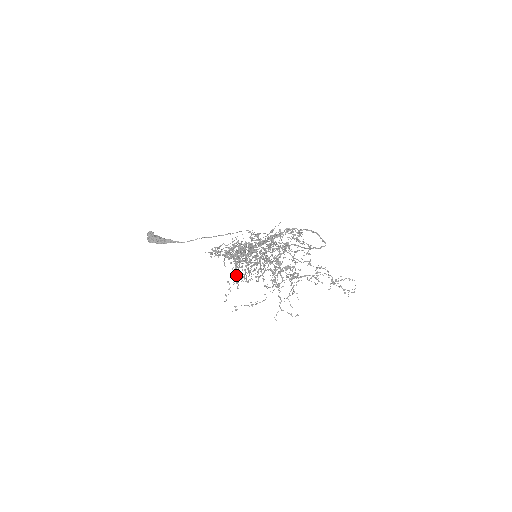
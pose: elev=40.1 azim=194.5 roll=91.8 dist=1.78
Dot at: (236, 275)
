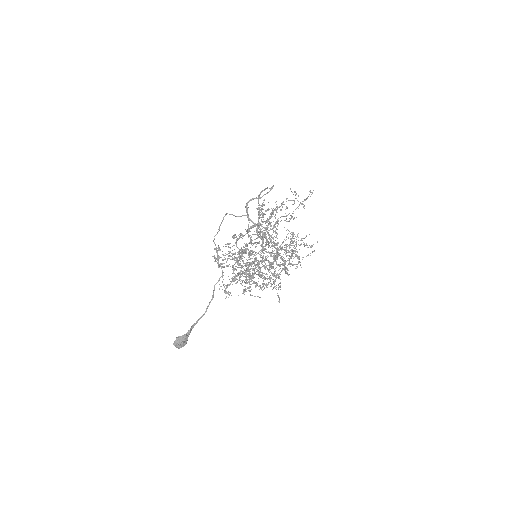
Dot at: (246, 277)
